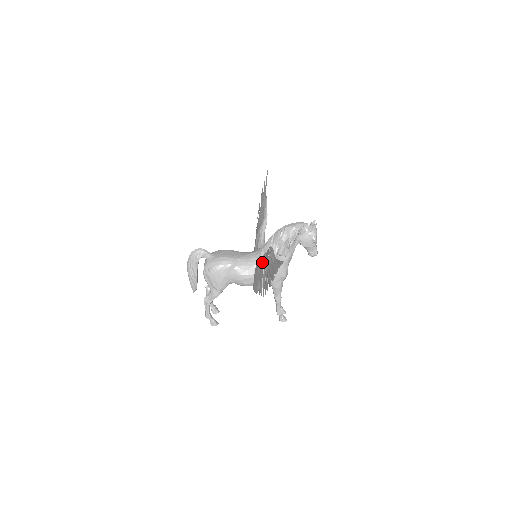
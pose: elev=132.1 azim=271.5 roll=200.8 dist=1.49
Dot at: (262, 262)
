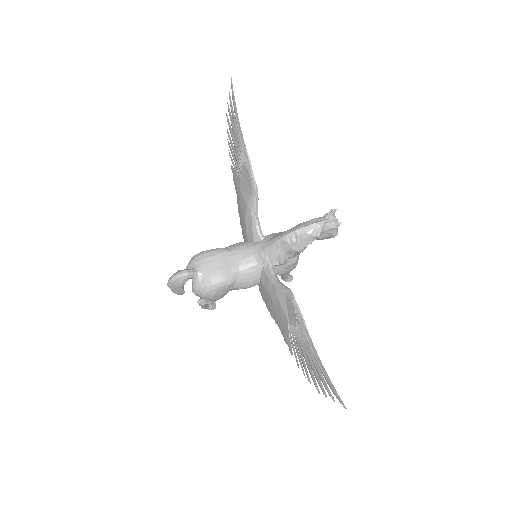
Dot at: (281, 306)
